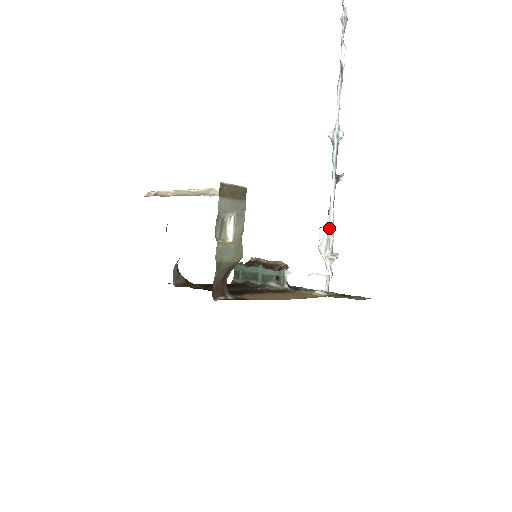
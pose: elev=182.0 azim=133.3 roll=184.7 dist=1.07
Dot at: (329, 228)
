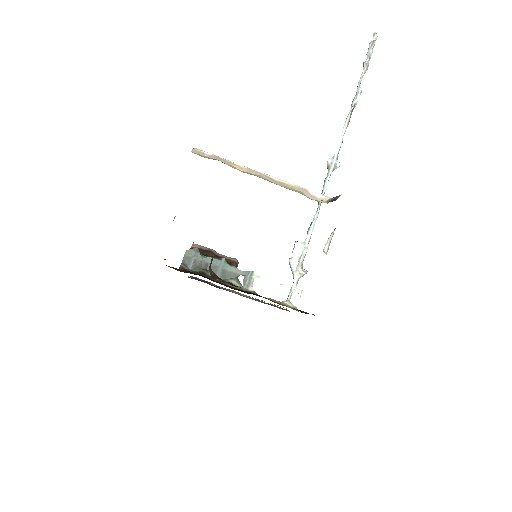
Dot at: (306, 245)
